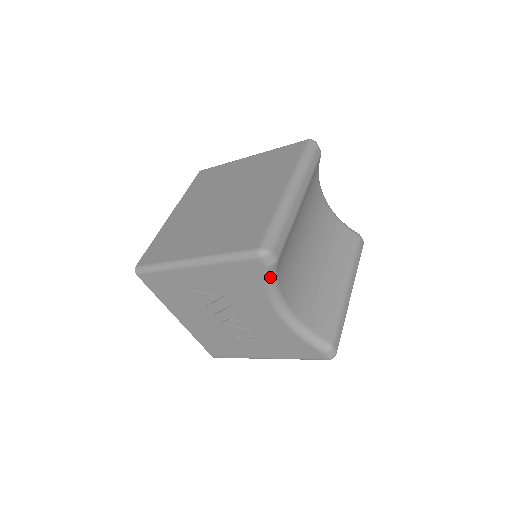
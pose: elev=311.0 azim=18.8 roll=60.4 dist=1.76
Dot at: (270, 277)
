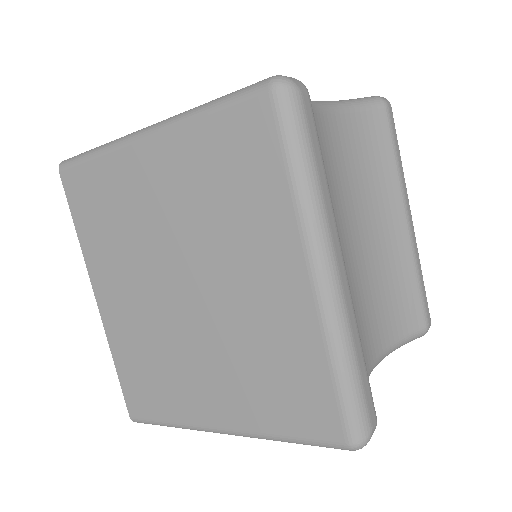
Dot at: occluded
